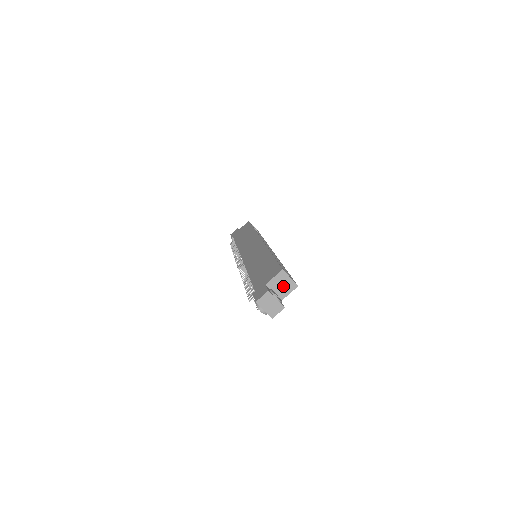
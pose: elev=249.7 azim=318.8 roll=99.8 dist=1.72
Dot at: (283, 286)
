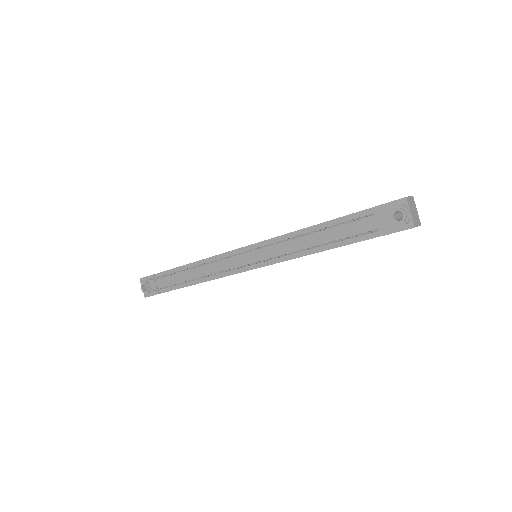
Dot at: occluded
